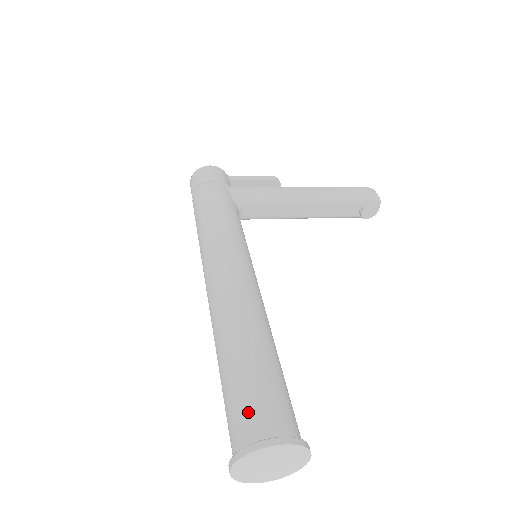
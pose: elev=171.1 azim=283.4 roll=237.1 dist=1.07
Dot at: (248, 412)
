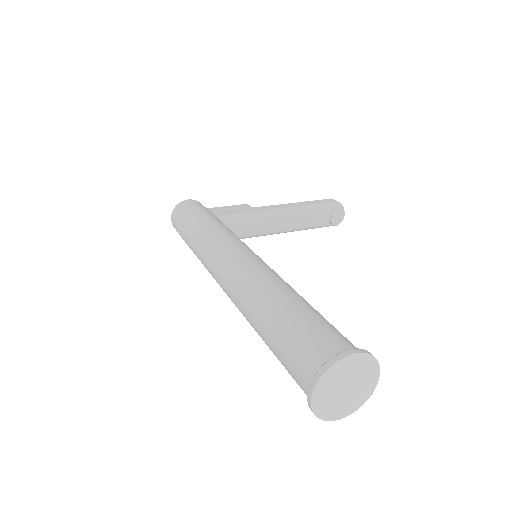
Dot at: (311, 343)
